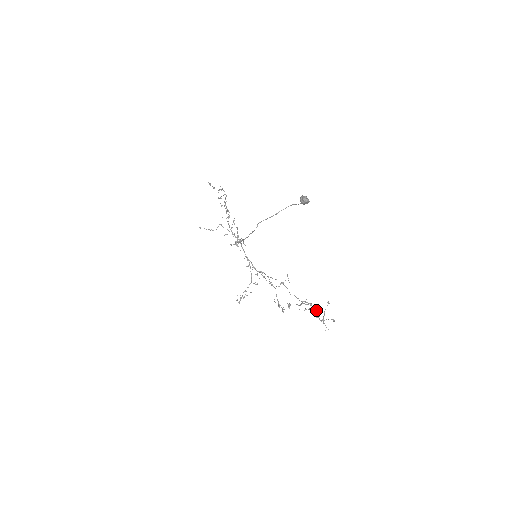
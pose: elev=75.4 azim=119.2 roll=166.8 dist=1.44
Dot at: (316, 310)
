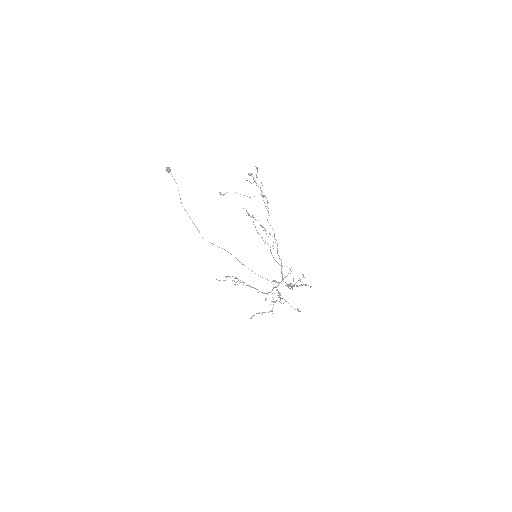
Dot at: (260, 188)
